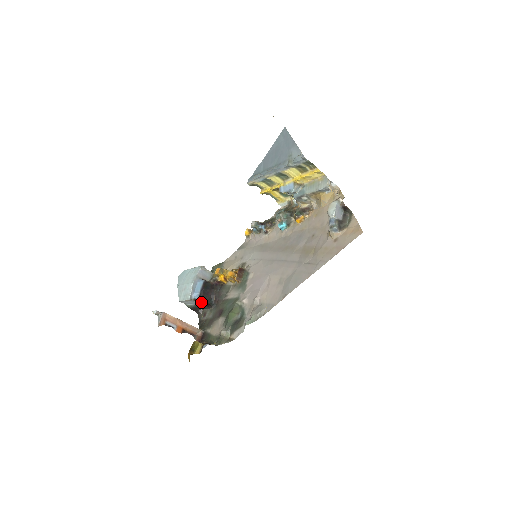
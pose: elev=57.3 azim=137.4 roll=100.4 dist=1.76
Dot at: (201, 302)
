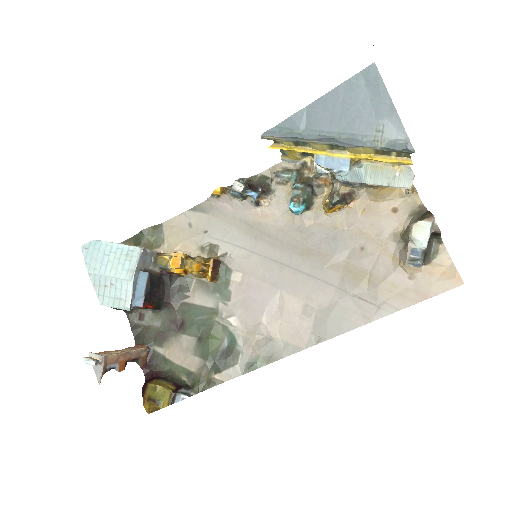
Dot at: occluded
